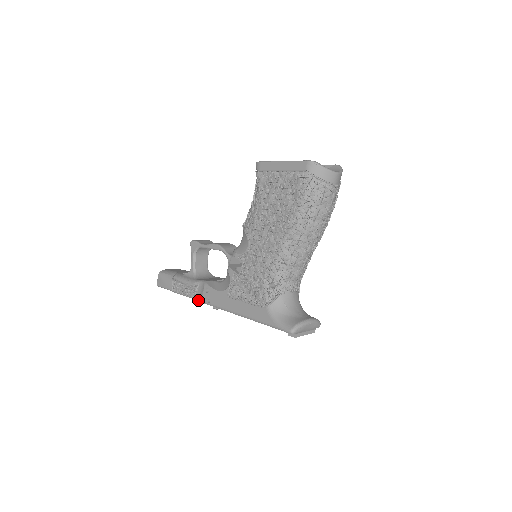
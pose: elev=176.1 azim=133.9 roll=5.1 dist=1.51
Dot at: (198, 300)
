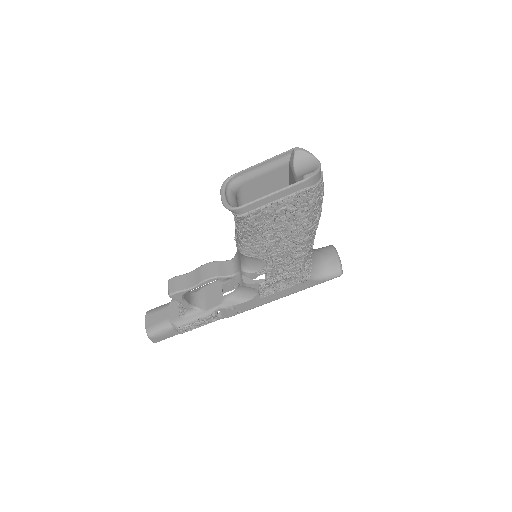
Dot at: occluded
